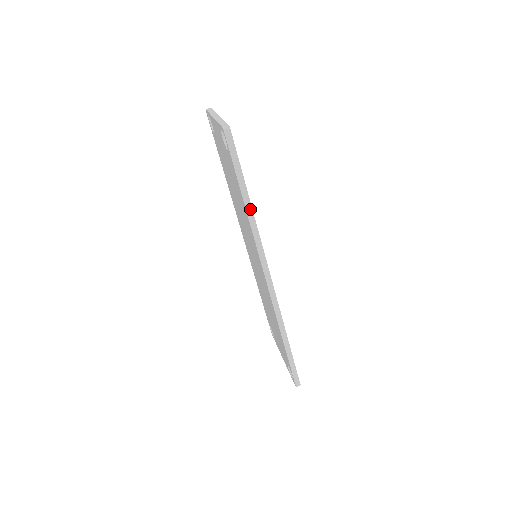
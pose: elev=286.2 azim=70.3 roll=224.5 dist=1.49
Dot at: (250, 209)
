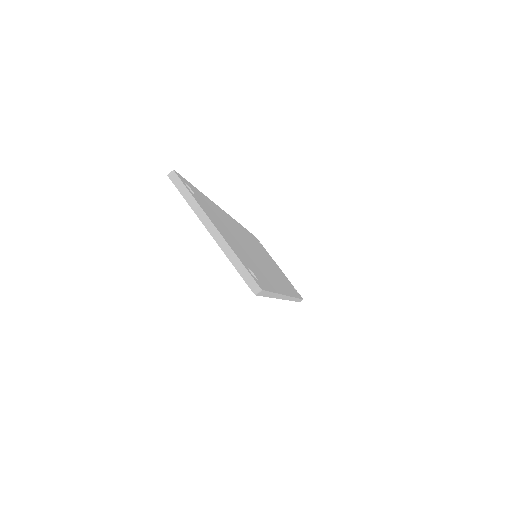
Dot at: (276, 295)
